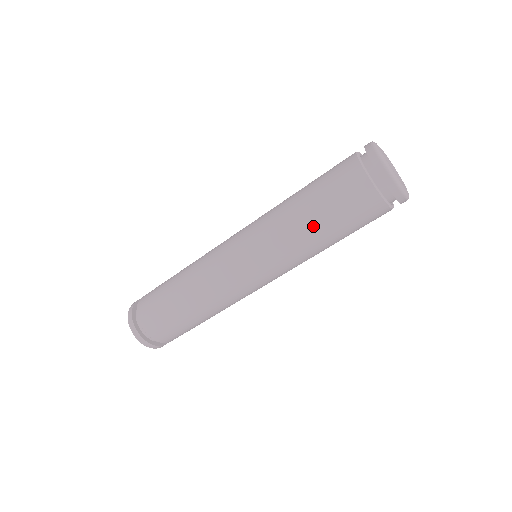
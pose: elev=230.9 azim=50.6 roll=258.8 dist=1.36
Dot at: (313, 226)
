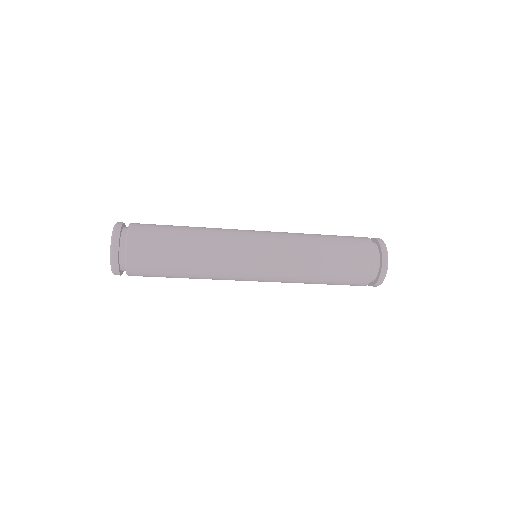
Dot at: occluded
